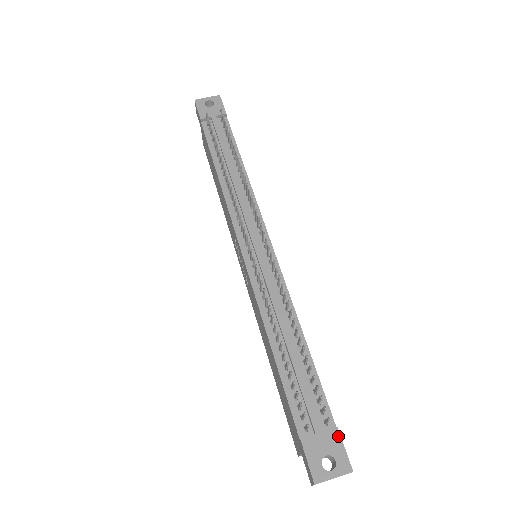
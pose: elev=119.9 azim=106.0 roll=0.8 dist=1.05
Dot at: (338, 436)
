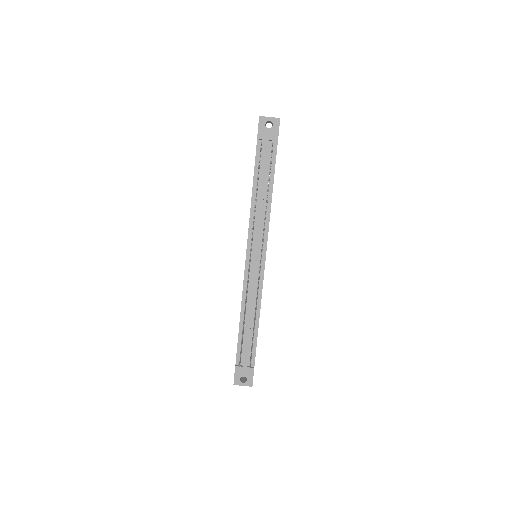
Dot at: (253, 371)
